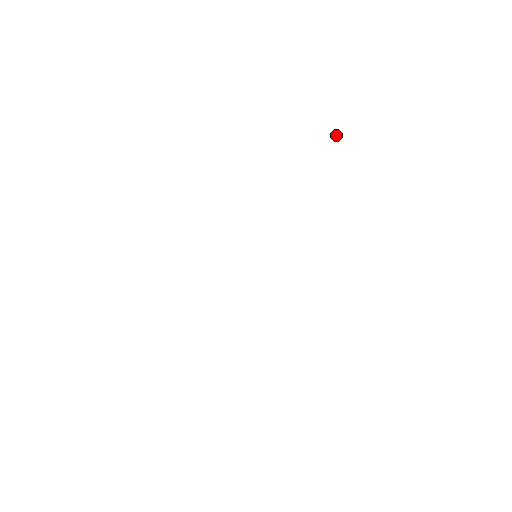
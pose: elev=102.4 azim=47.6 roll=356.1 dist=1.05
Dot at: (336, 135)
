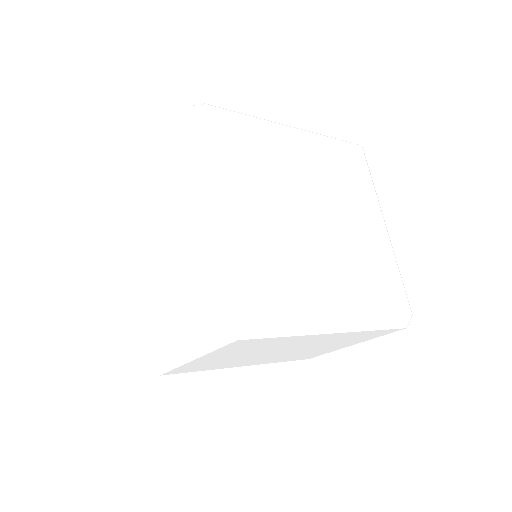
Dot at: (373, 220)
